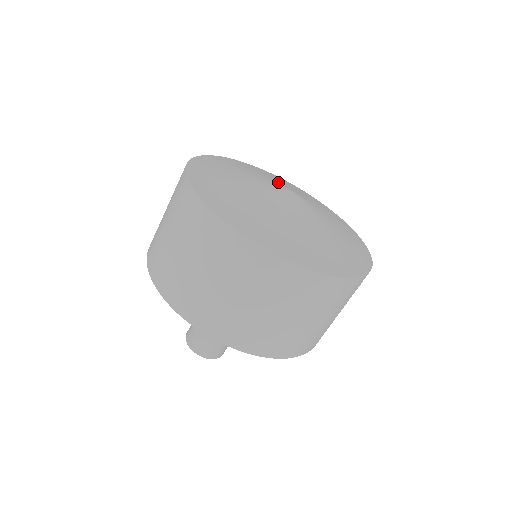
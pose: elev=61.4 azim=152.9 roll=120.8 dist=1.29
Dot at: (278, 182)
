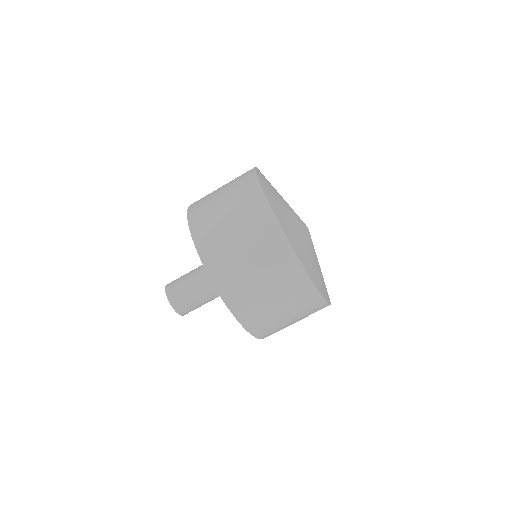
Dot at: occluded
